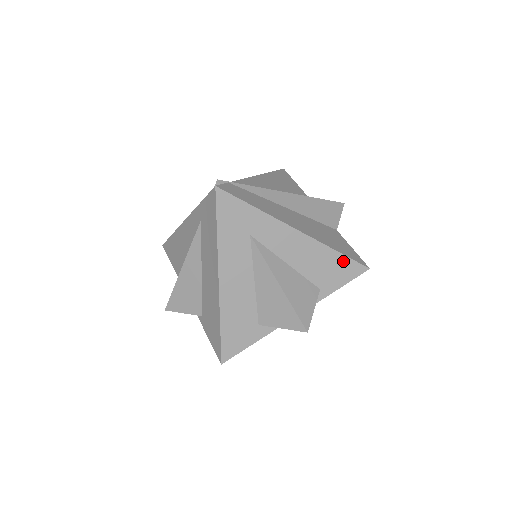
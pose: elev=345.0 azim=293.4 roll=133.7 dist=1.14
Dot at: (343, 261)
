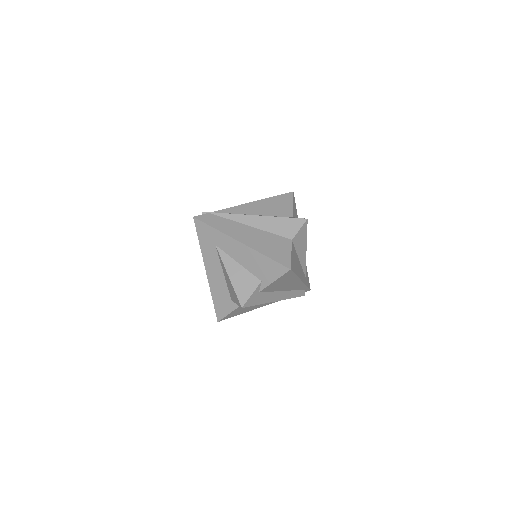
Dot at: (272, 263)
